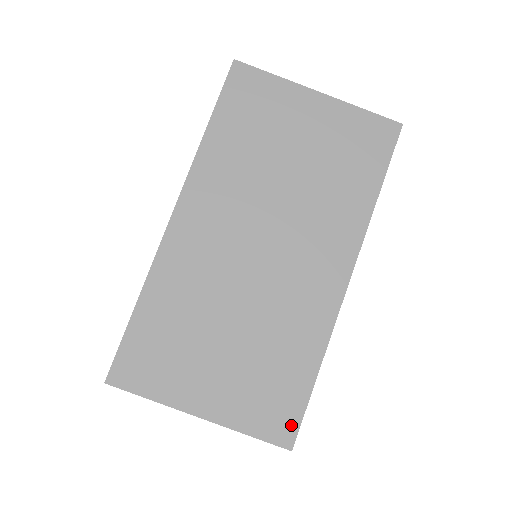
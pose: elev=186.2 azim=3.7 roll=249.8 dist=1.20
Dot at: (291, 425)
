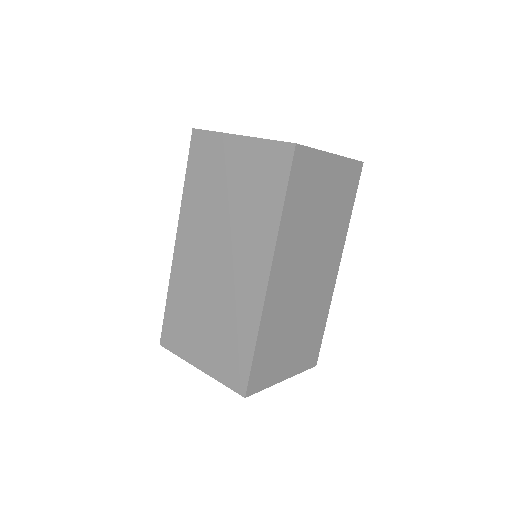
Dot at: (243, 381)
